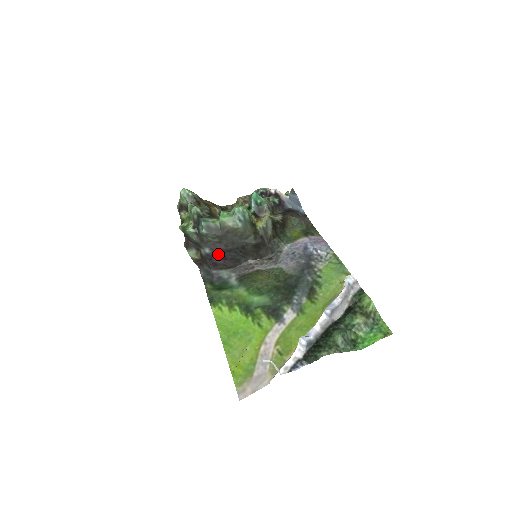
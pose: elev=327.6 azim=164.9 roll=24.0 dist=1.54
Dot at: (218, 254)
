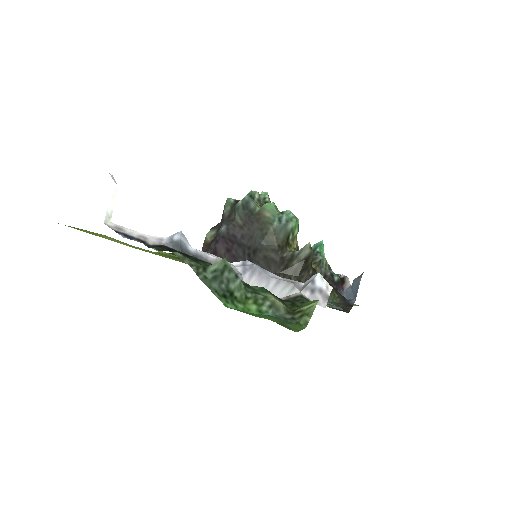
Dot at: (228, 240)
